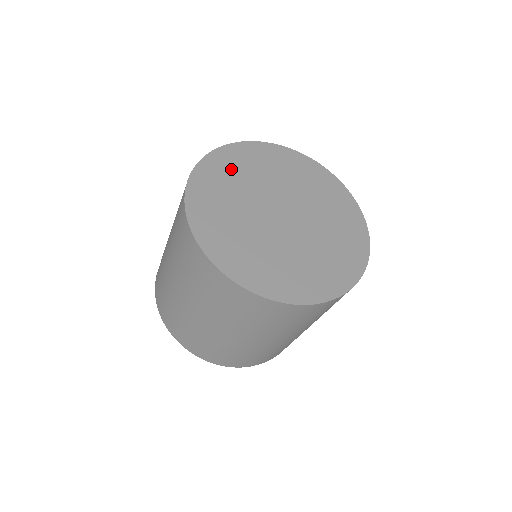
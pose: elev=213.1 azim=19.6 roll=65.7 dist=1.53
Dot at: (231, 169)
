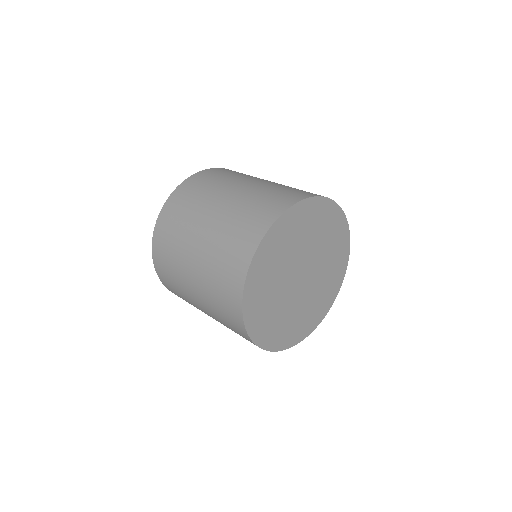
Dot at: (294, 229)
